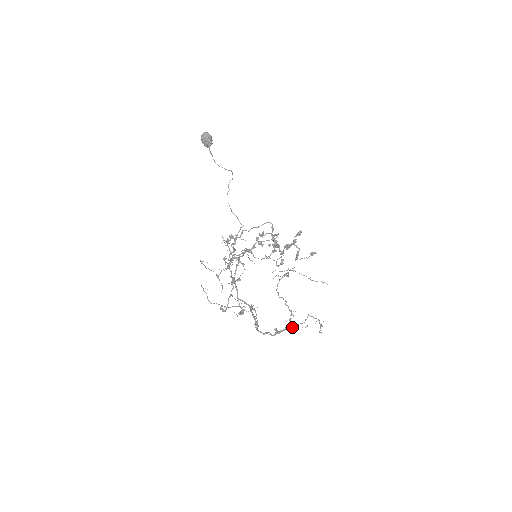
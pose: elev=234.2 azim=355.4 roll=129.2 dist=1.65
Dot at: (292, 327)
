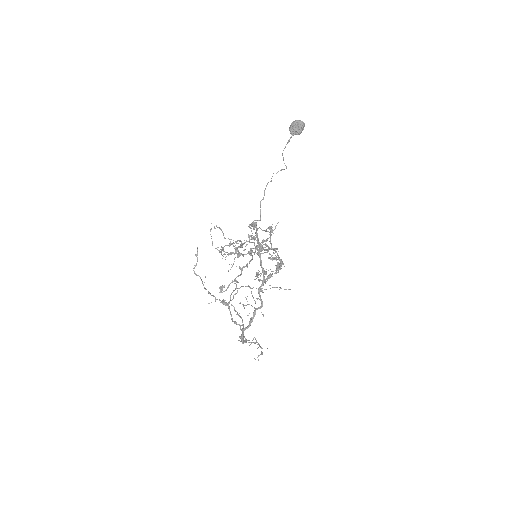
Dot at: (252, 342)
